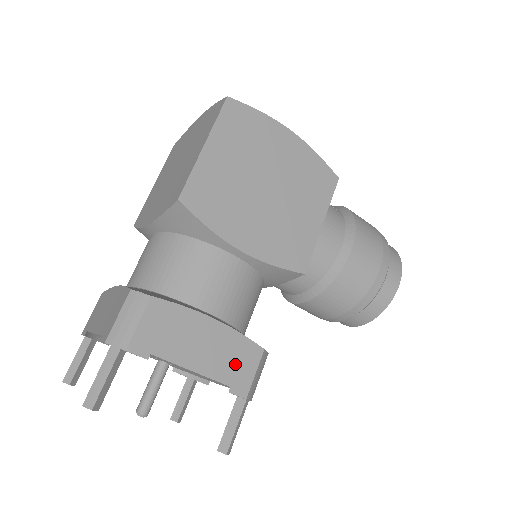
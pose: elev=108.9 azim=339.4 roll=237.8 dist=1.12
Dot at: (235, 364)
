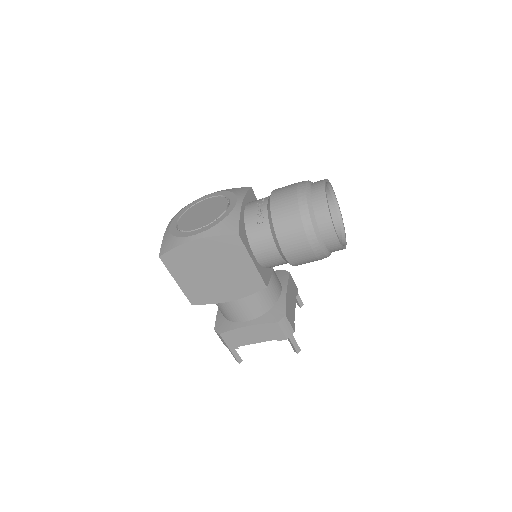
Dot at: (270, 333)
